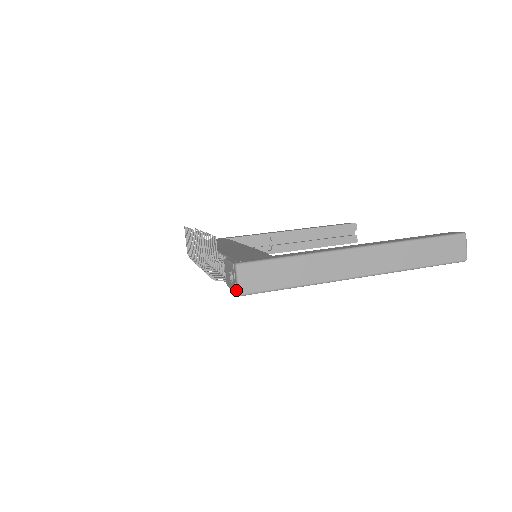
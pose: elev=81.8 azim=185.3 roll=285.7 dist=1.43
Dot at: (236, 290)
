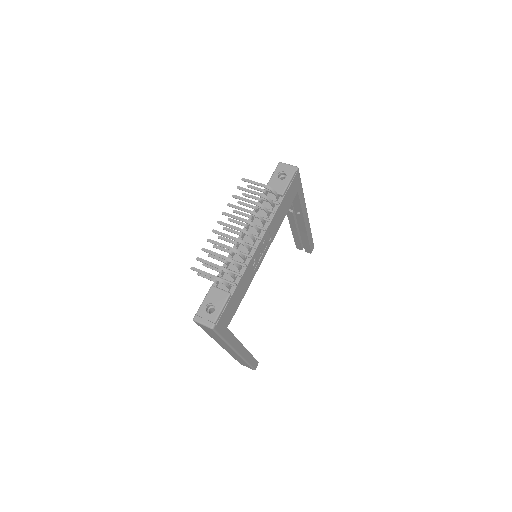
Dot at: (293, 169)
